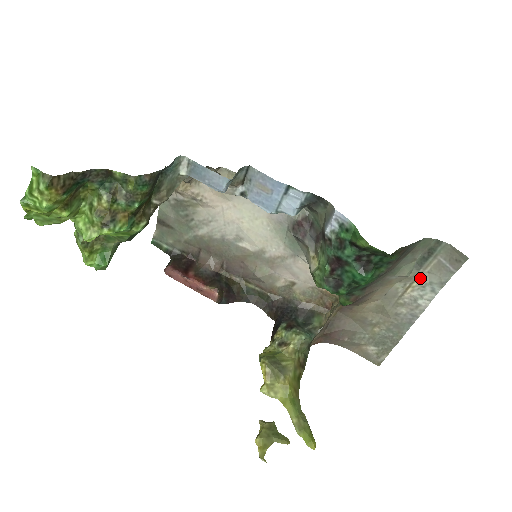
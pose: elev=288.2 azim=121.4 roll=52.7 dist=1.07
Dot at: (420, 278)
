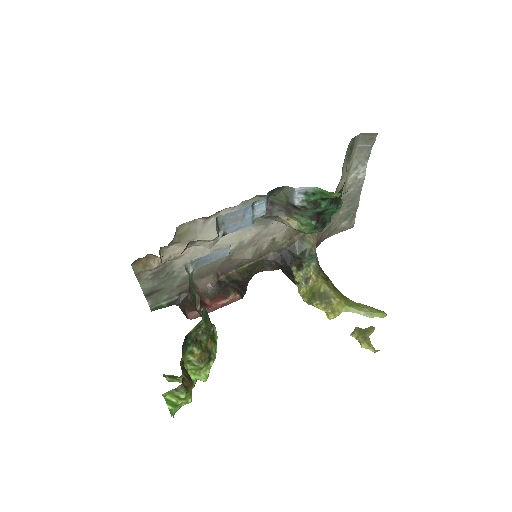
Dot at: (352, 165)
